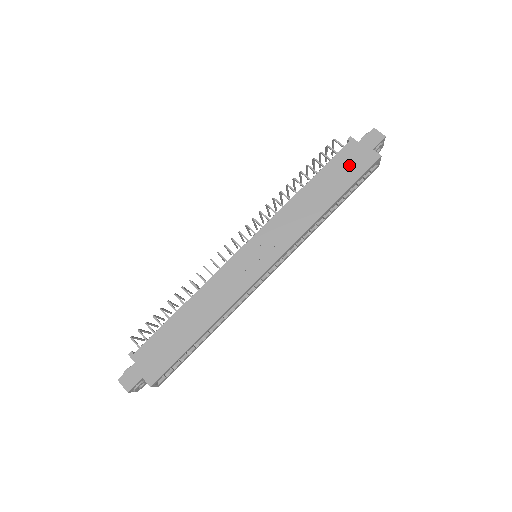
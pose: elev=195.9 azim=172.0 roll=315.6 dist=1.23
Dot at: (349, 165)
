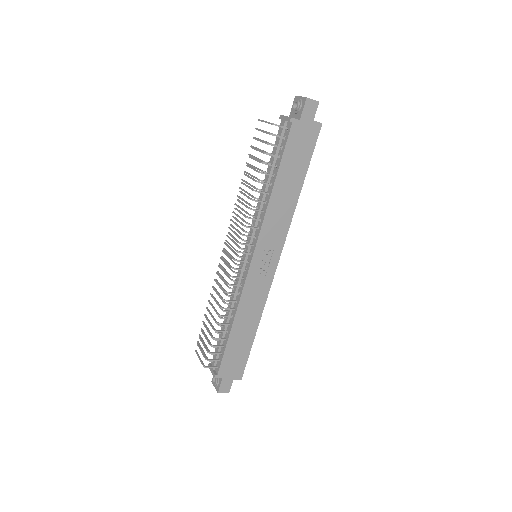
Dot at: (300, 147)
